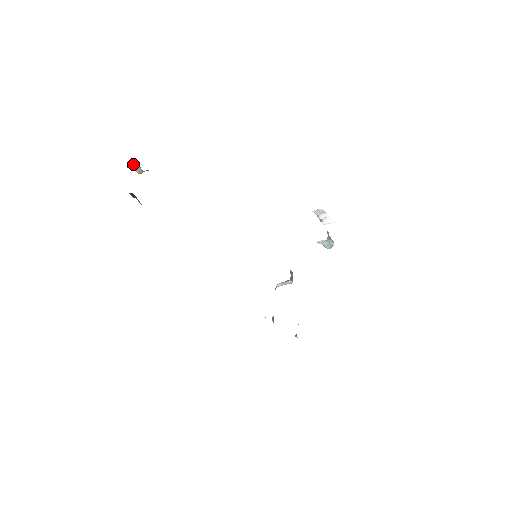
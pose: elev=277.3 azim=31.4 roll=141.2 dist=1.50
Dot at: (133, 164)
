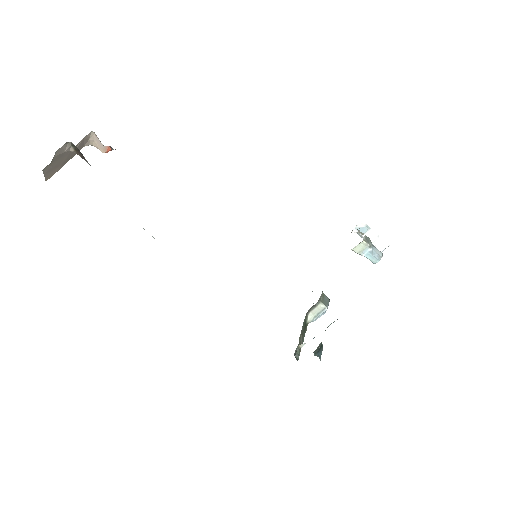
Dot at: (92, 136)
